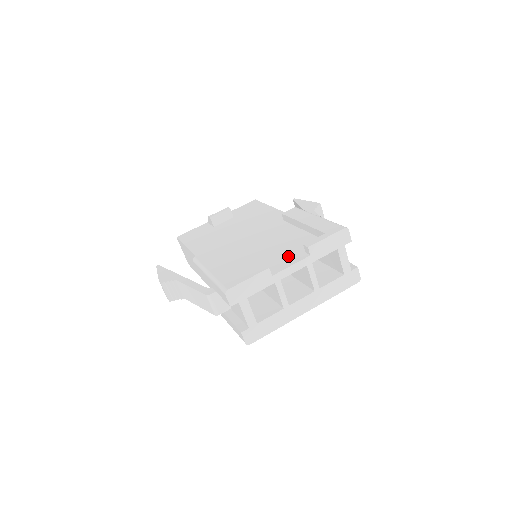
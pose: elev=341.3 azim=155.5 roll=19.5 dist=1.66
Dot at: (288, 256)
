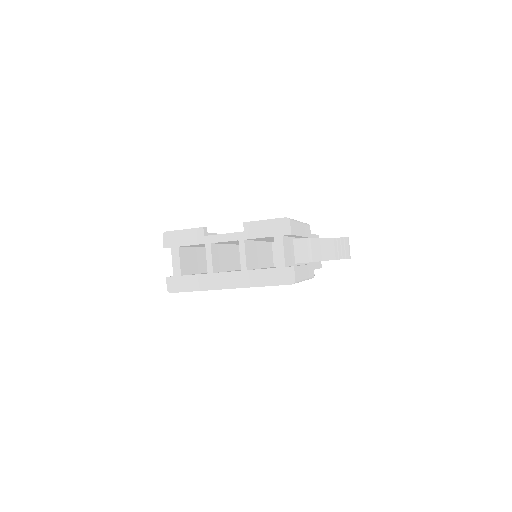
Dot at: occluded
